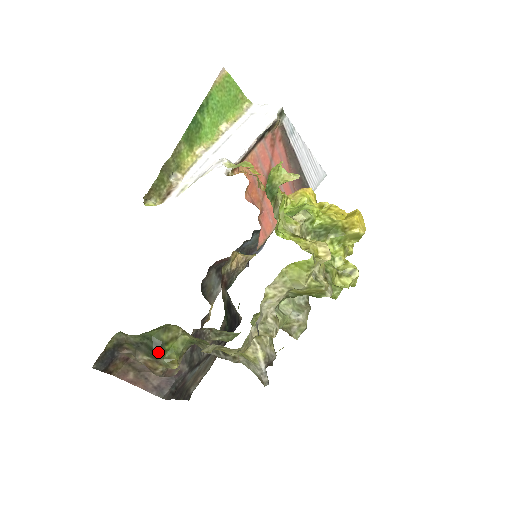
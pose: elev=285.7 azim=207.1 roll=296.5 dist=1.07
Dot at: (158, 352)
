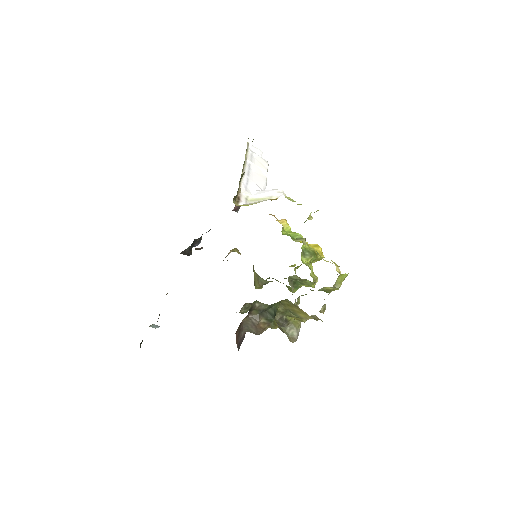
Dot at: occluded
